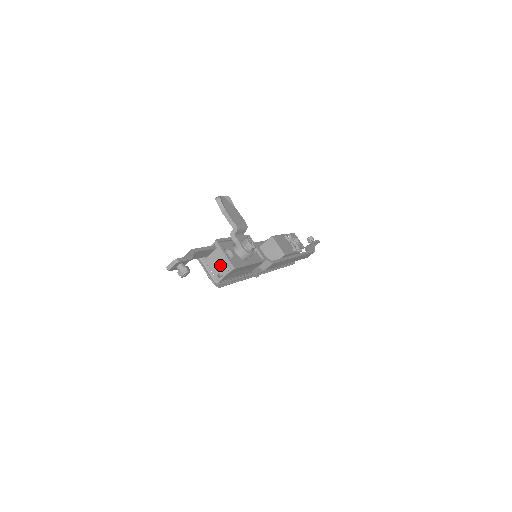
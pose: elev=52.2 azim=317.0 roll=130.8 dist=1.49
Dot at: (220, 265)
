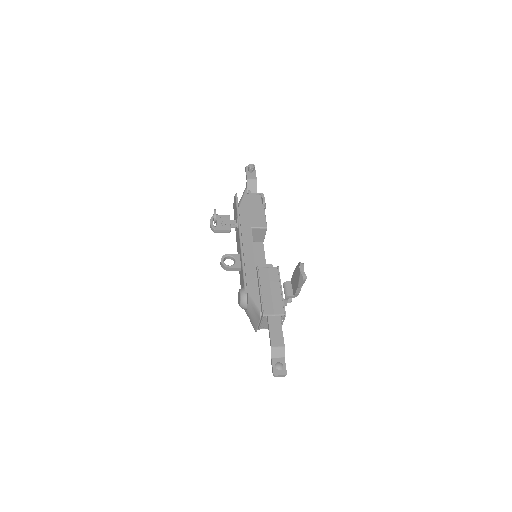
Dot at: occluded
